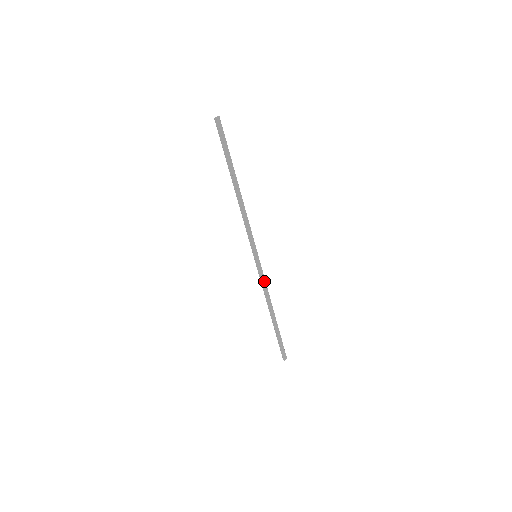
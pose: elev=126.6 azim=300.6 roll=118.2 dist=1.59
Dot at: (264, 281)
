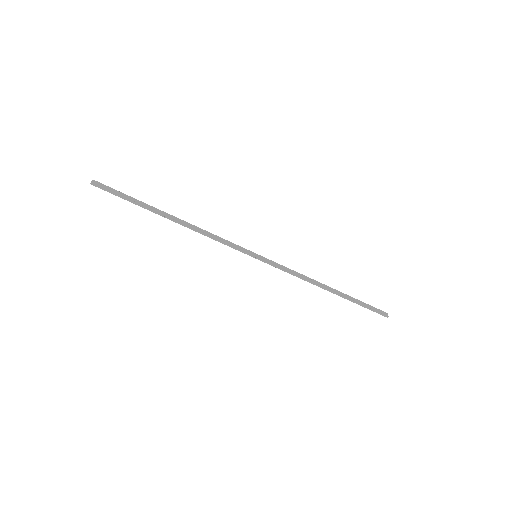
Dot at: (288, 269)
